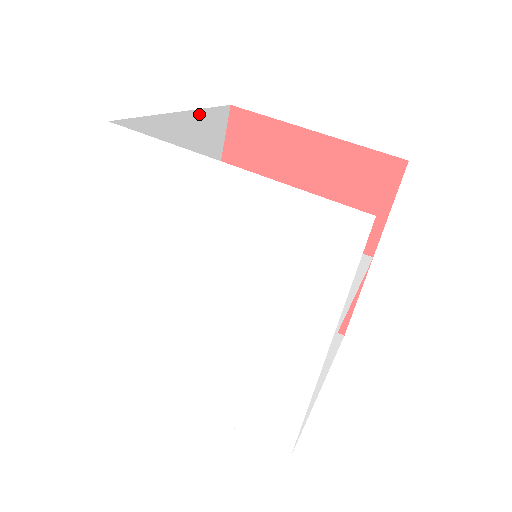
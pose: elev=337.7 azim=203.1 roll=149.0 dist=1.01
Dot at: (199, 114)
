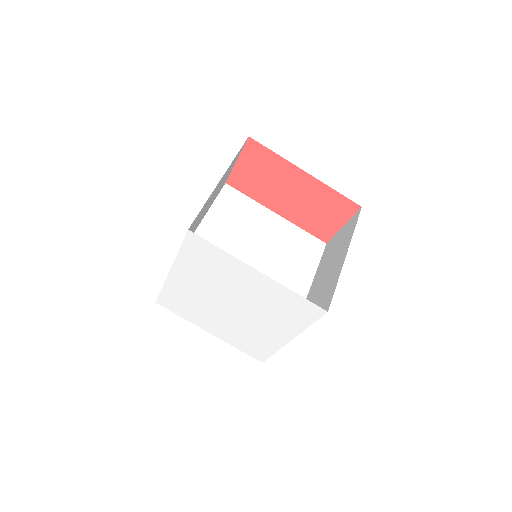
Dot at: occluded
